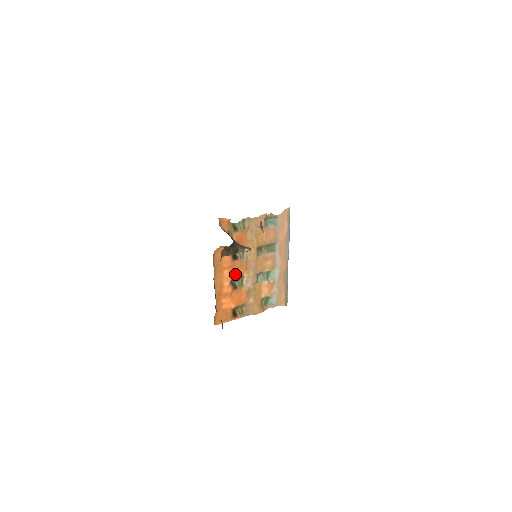
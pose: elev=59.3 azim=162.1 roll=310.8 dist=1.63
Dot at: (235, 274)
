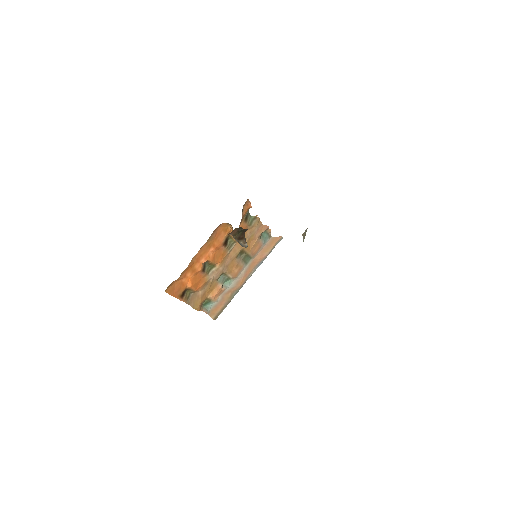
Dot at: (214, 258)
